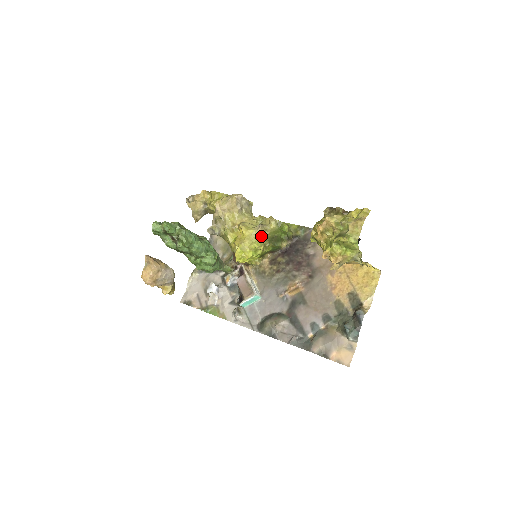
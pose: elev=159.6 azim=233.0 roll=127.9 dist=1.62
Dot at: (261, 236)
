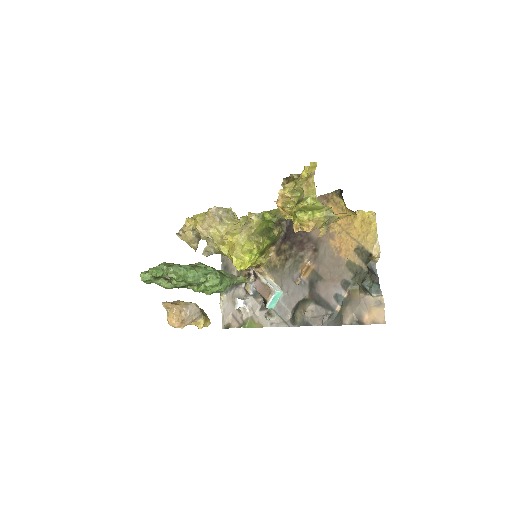
Dot at: (248, 236)
